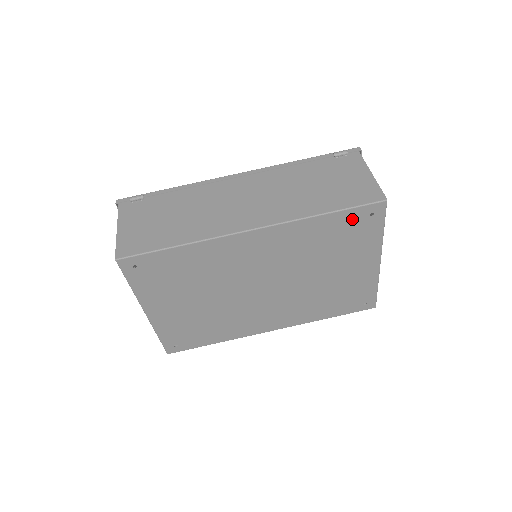
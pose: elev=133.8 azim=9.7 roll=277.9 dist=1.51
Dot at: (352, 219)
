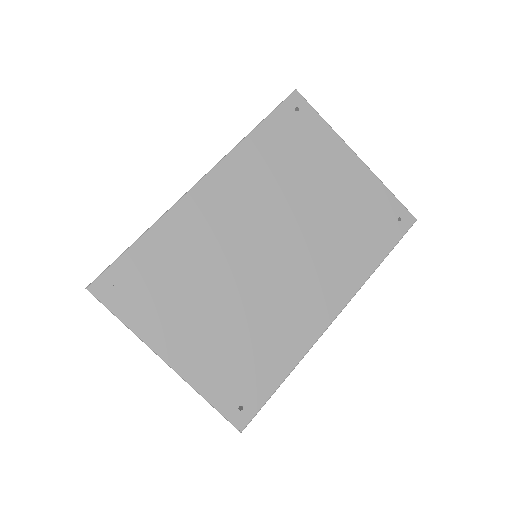
Dot at: (284, 123)
